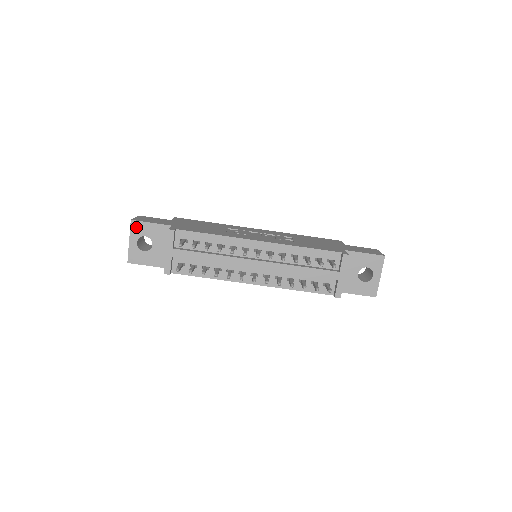
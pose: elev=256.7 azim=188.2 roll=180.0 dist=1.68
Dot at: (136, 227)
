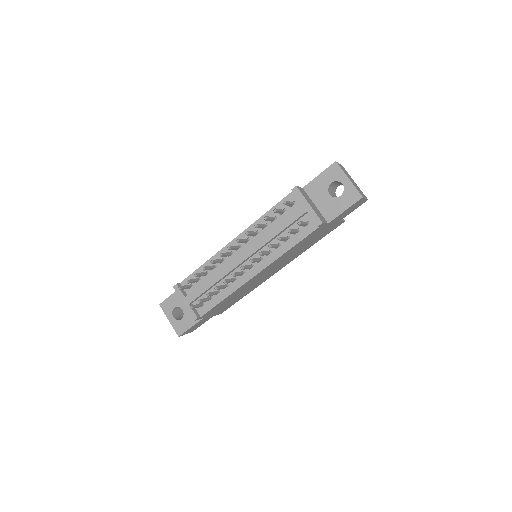
Dot at: (165, 307)
